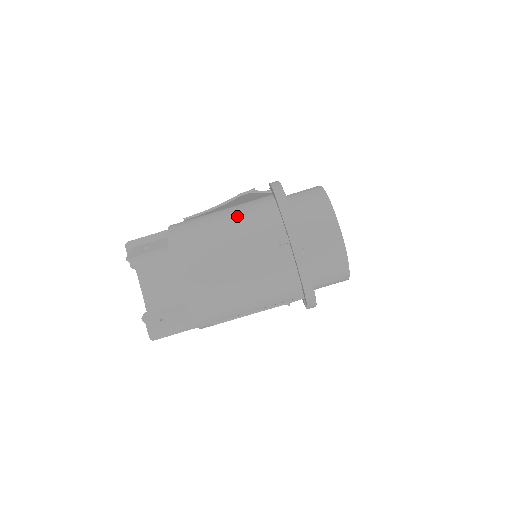
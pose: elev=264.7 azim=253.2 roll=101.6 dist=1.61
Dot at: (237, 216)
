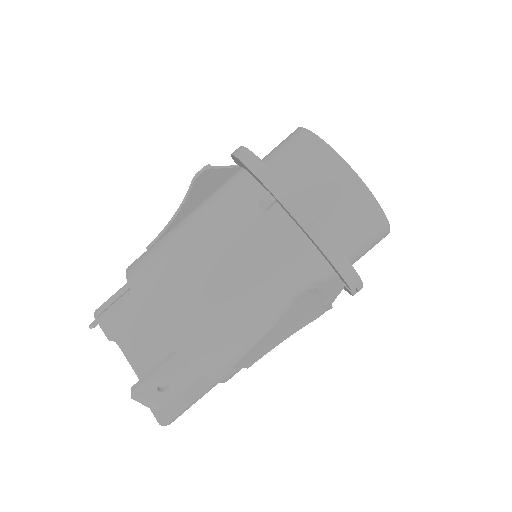
Dot at: (201, 207)
